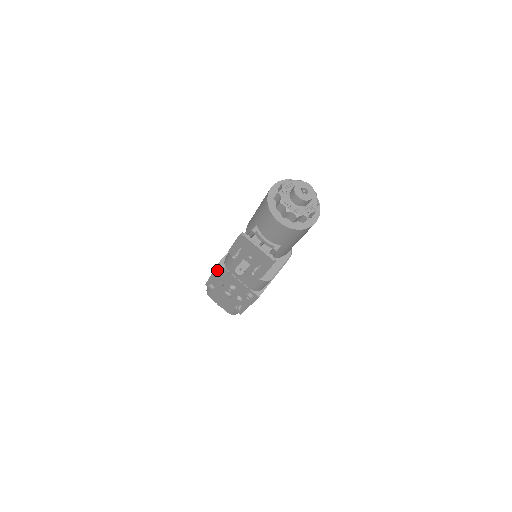
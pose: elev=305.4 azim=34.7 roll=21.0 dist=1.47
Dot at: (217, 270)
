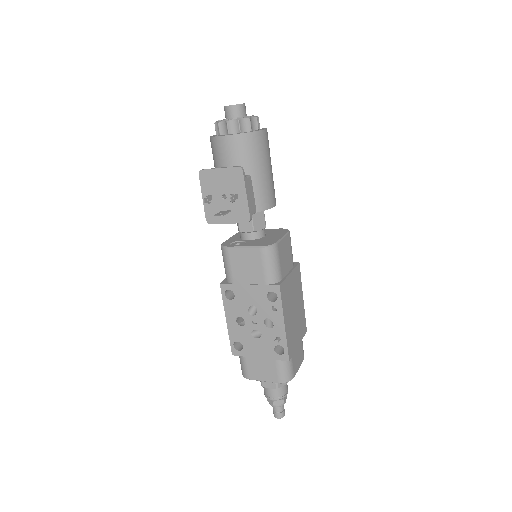
Dot at: (225, 300)
